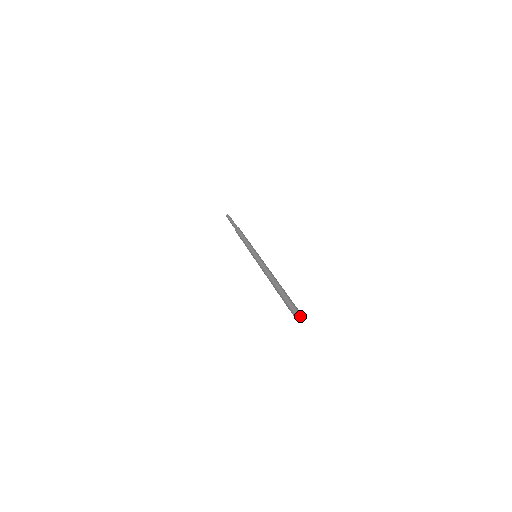
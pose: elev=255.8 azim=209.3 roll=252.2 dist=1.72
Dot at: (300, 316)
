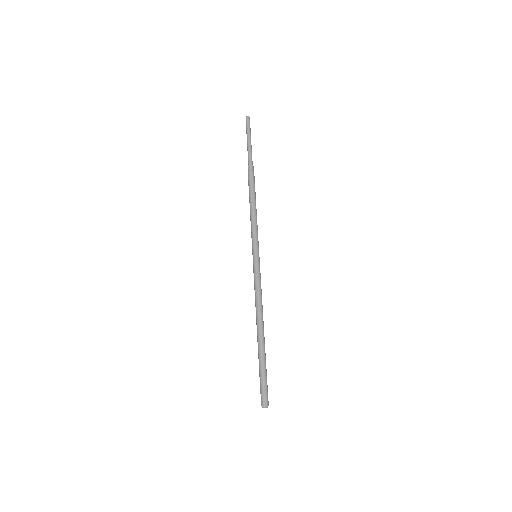
Dot at: occluded
